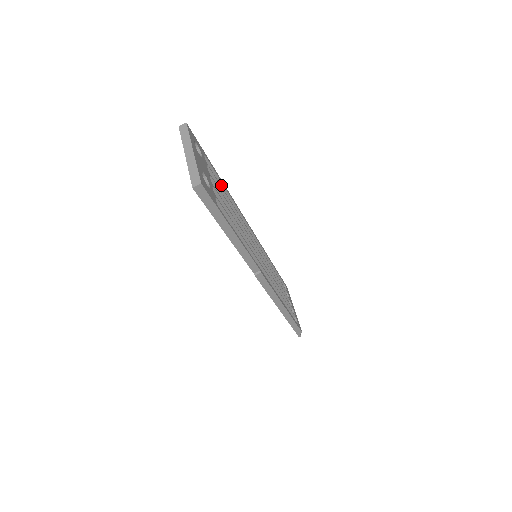
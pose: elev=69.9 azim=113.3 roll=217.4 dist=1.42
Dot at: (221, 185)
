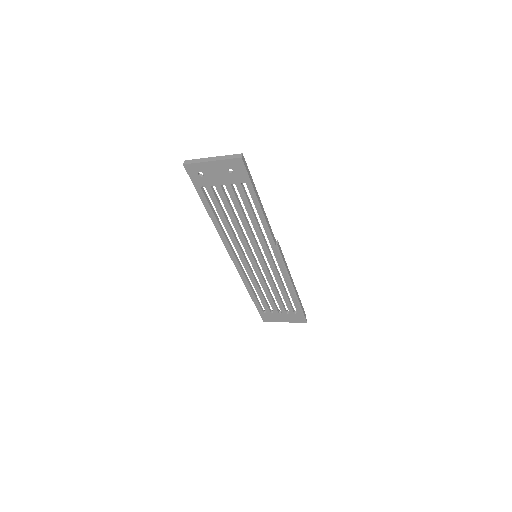
Dot at: (213, 209)
